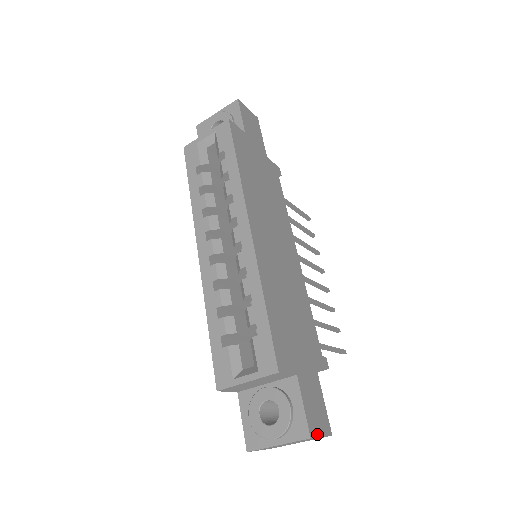
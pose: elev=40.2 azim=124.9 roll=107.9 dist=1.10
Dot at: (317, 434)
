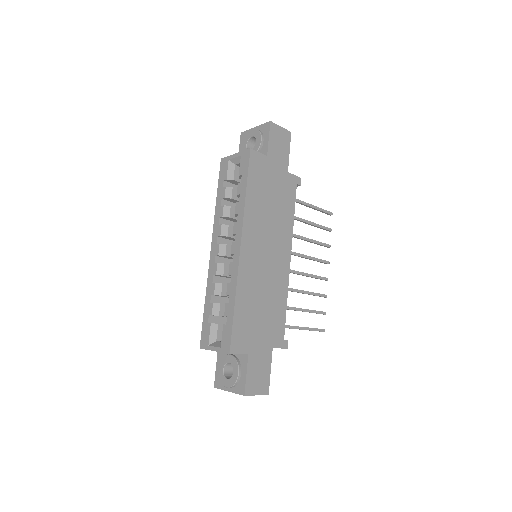
Dot at: (252, 393)
